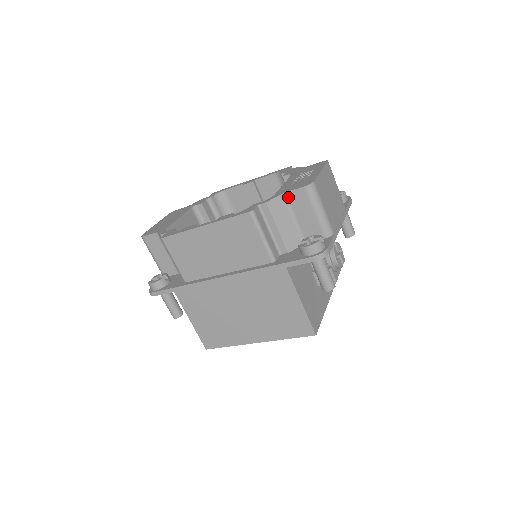
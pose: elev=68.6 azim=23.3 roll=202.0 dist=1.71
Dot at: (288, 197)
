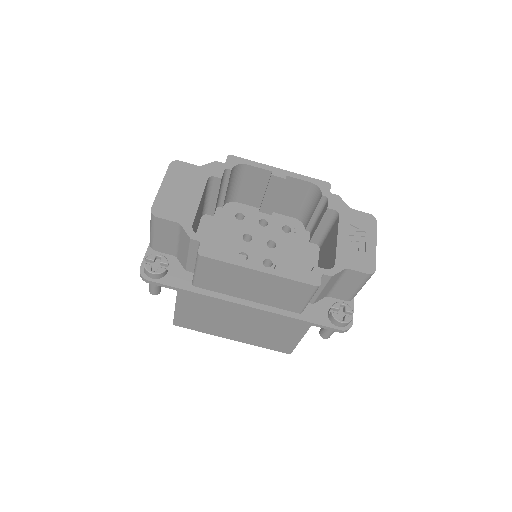
Dot at: (347, 272)
